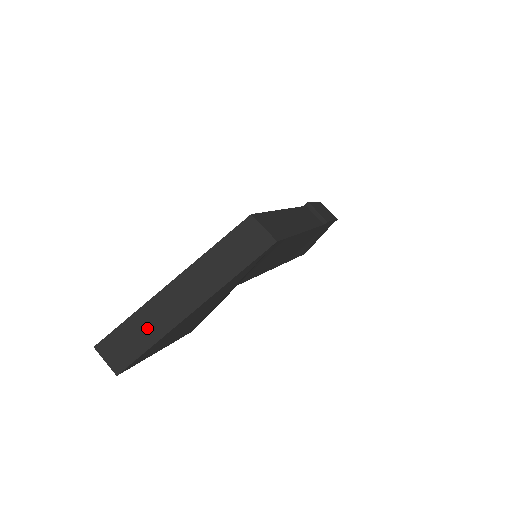
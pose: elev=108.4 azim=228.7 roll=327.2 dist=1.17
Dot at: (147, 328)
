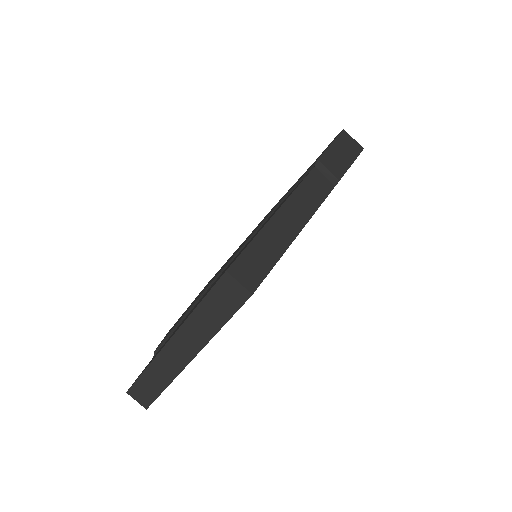
Dot at: (159, 377)
